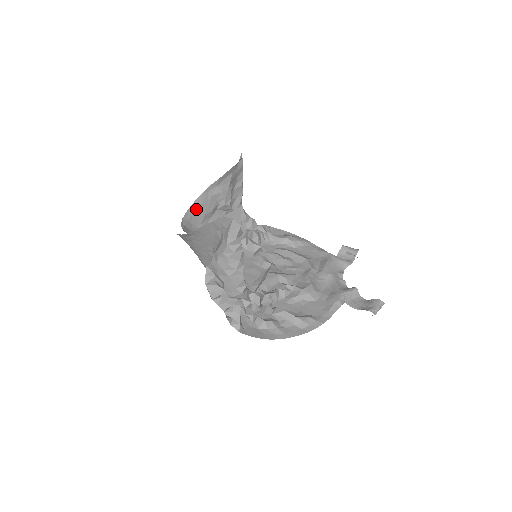
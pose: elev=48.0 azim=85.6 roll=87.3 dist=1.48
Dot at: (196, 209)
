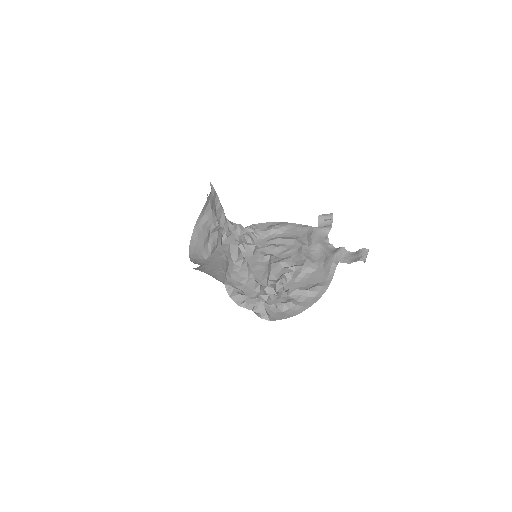
Dot at: (195, 241)
